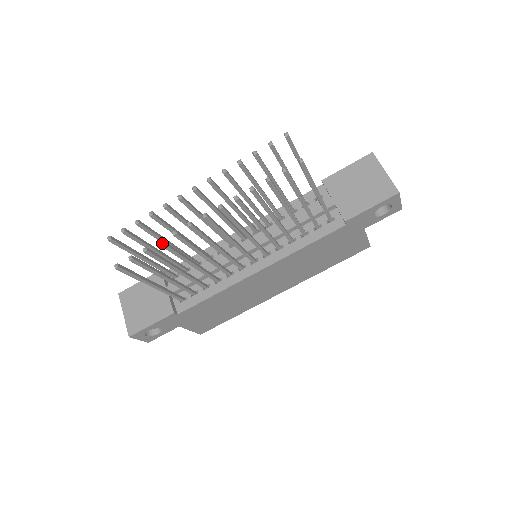
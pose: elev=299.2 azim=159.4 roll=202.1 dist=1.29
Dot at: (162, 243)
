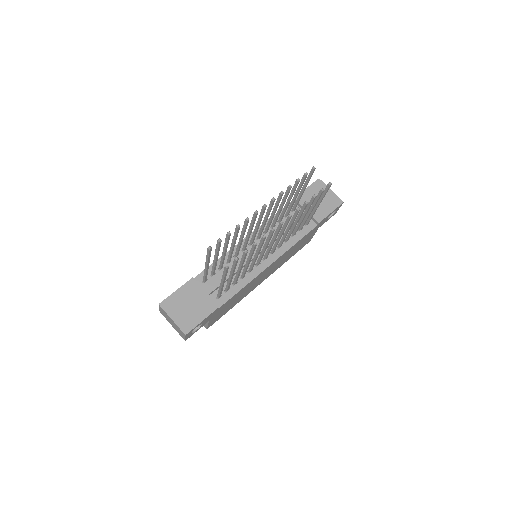
Dot at: (256, 245)
